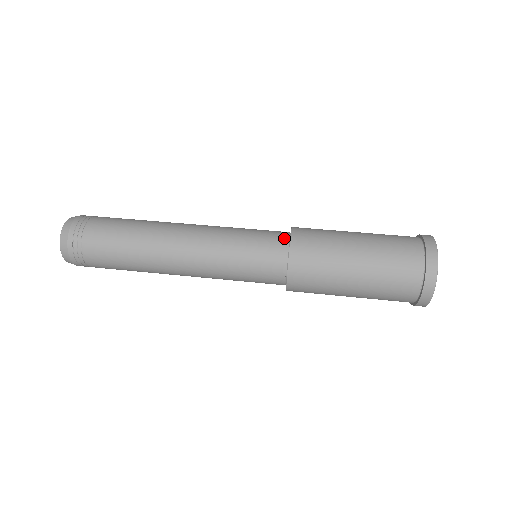
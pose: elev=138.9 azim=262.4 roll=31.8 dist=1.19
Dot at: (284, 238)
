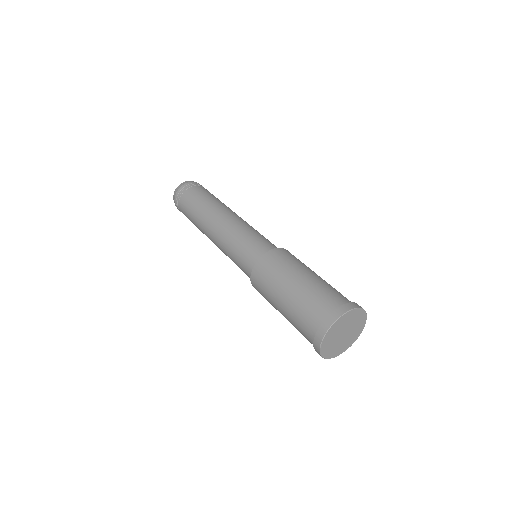
Dot at: occluded
